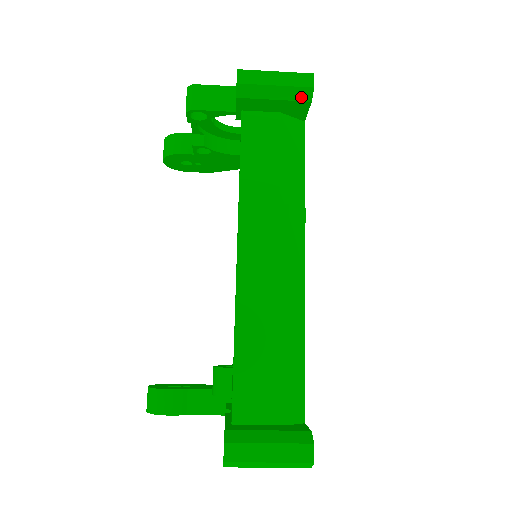
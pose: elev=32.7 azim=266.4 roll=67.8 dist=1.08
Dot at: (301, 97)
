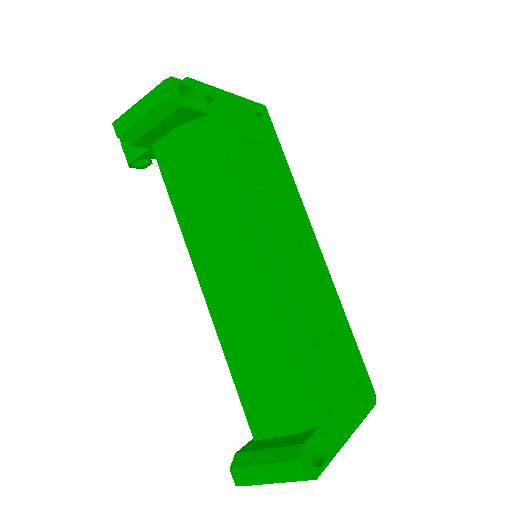
Dot at: (170, 109)
